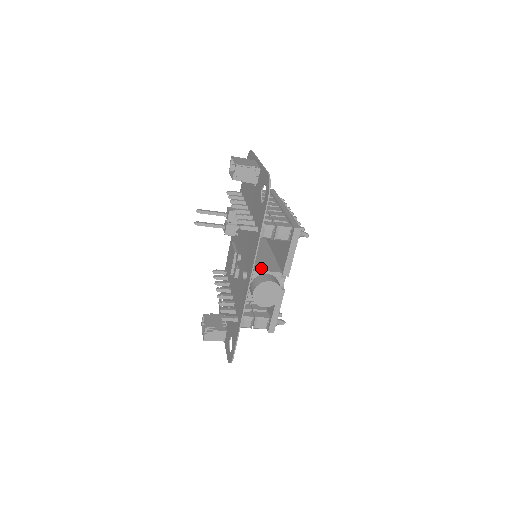
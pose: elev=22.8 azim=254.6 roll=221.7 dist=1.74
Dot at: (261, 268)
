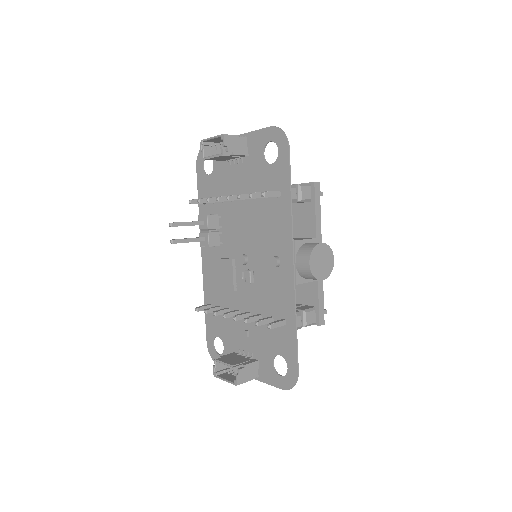
Dot at: (297, 239)
